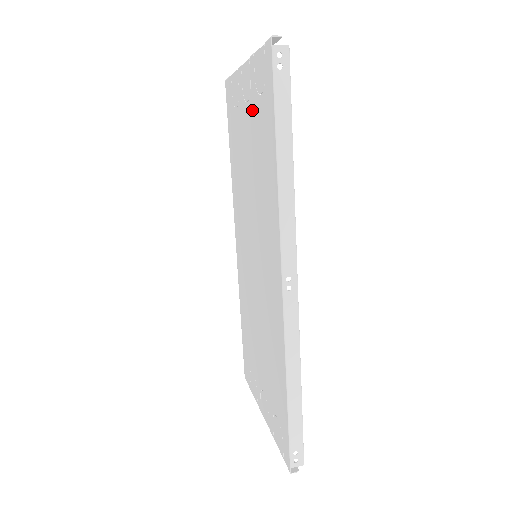
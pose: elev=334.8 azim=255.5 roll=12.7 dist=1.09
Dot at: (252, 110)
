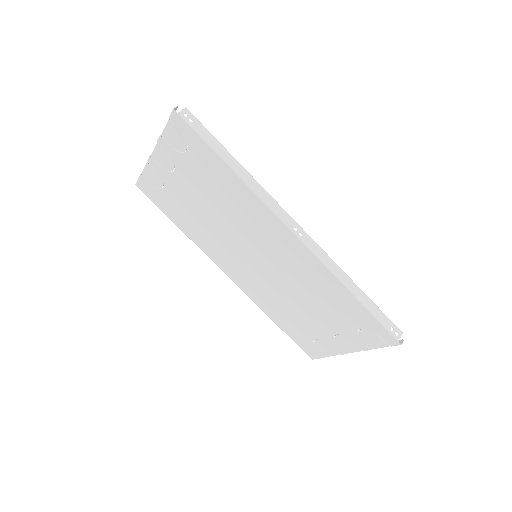
Dot at: (183, 169)
